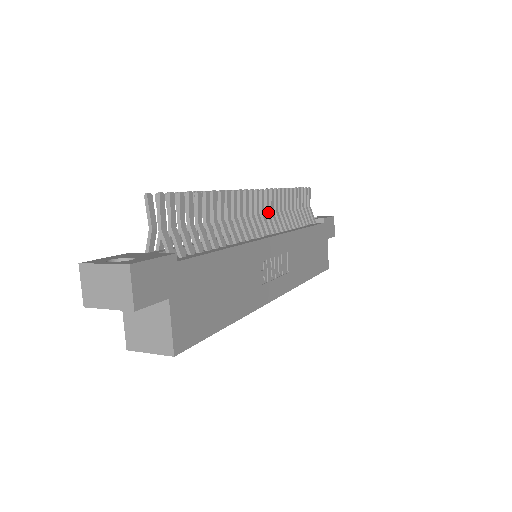
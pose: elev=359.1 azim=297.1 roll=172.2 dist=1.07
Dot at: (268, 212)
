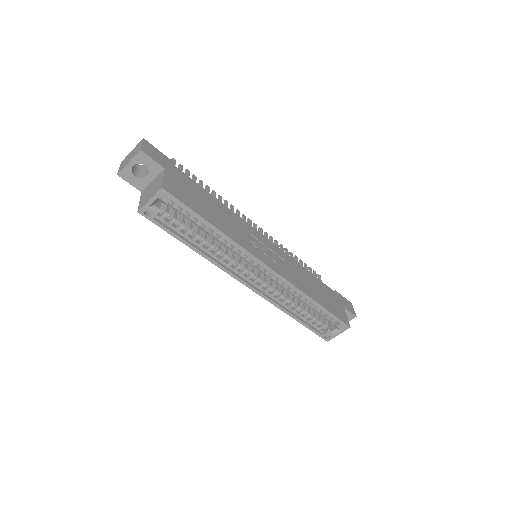
Dot at: occluded
